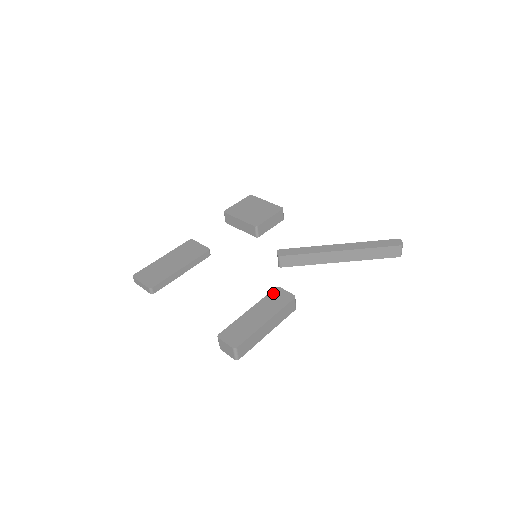
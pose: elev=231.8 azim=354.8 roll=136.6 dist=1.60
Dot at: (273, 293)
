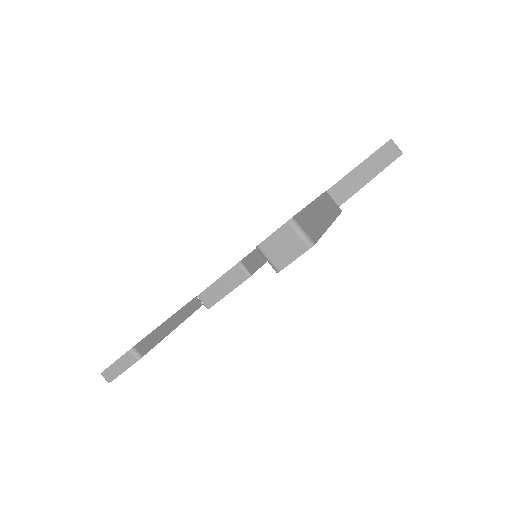
Dot at: occluded
